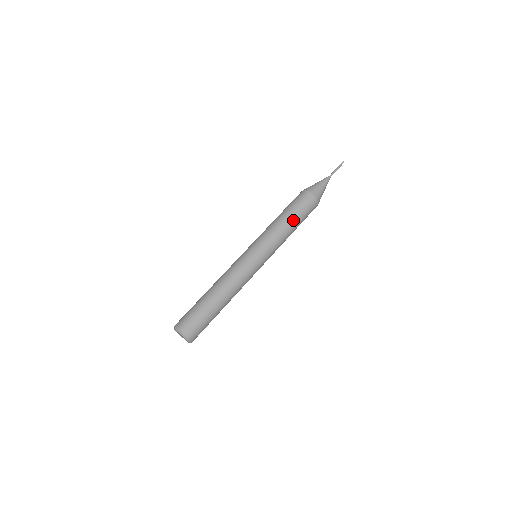
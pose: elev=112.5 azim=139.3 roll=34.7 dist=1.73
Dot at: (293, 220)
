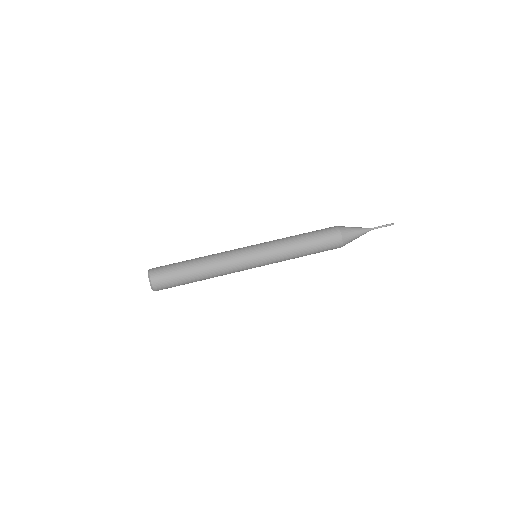
Dot at: (308, 251)
